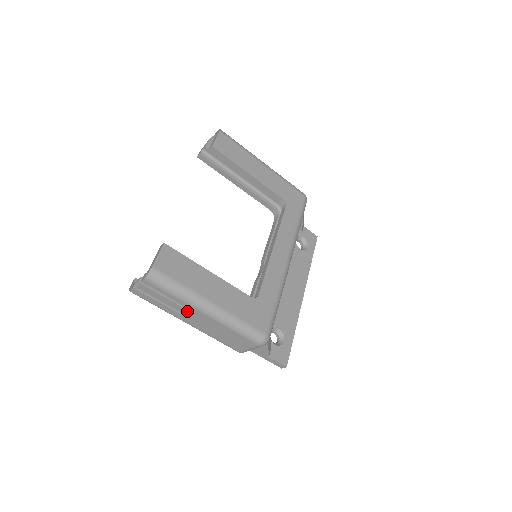
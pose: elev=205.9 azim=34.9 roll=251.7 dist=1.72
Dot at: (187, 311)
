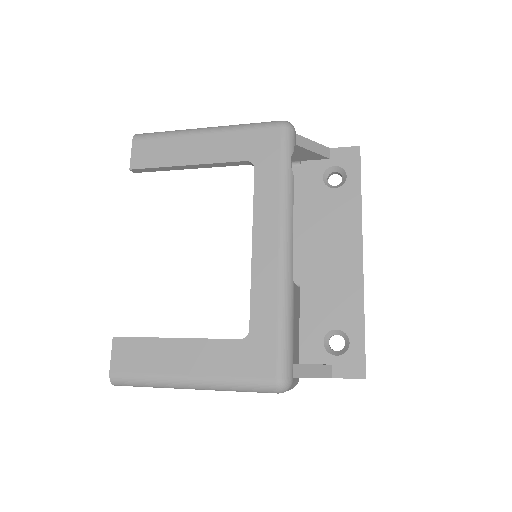
Dot at: occluded
